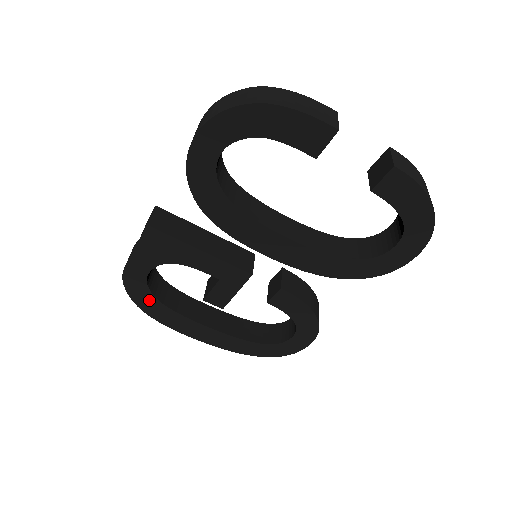
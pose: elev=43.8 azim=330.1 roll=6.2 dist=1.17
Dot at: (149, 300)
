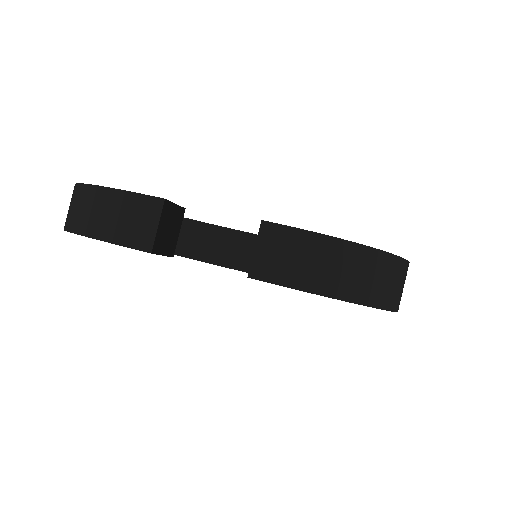
Dot at: occluded
